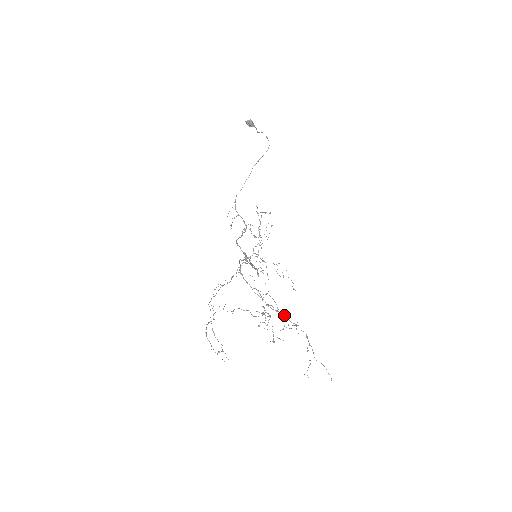
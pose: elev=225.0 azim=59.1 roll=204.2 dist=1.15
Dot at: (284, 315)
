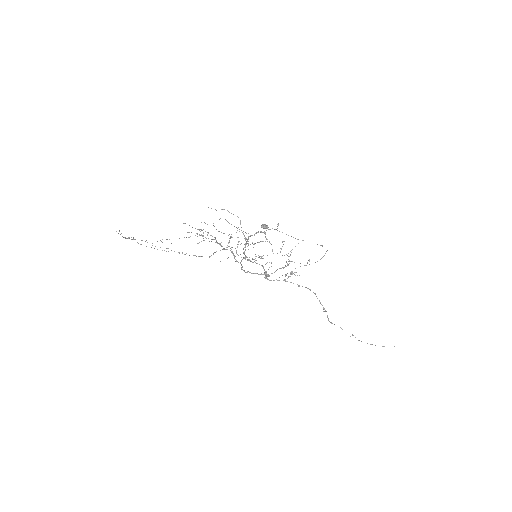
Dot at: (246, 242)
